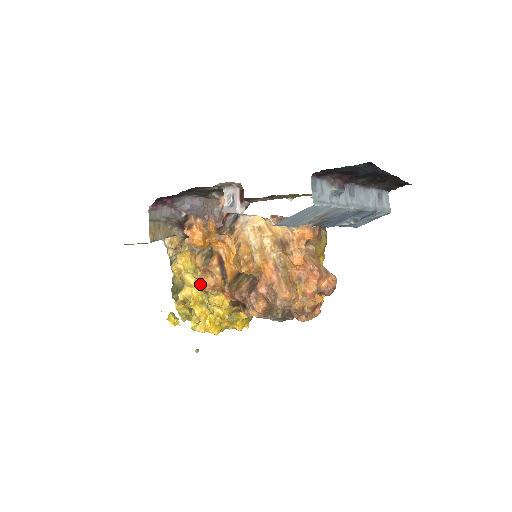
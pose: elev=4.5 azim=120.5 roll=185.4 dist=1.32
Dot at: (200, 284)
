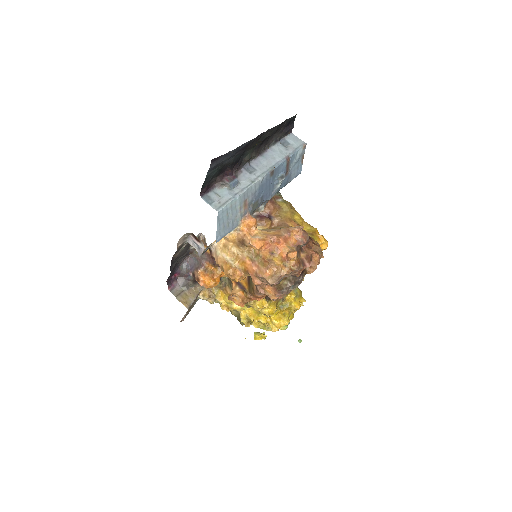
Dot at: occluded
